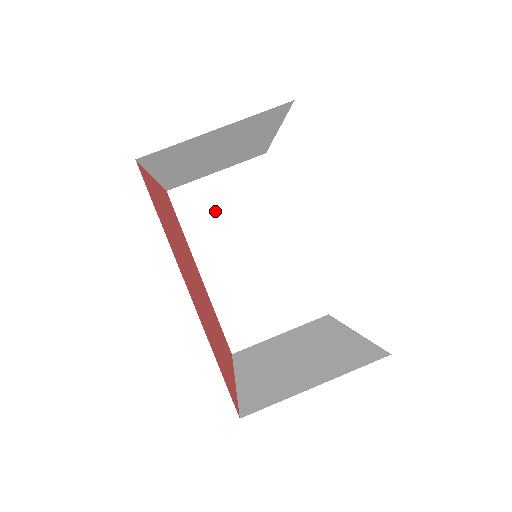
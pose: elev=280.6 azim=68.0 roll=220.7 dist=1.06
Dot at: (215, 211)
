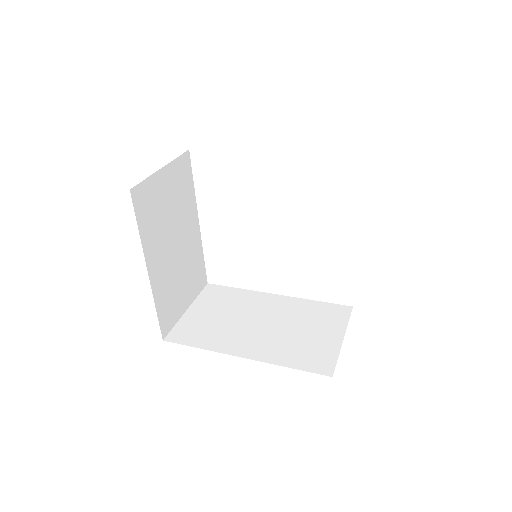
Dot at: (210, 324)
